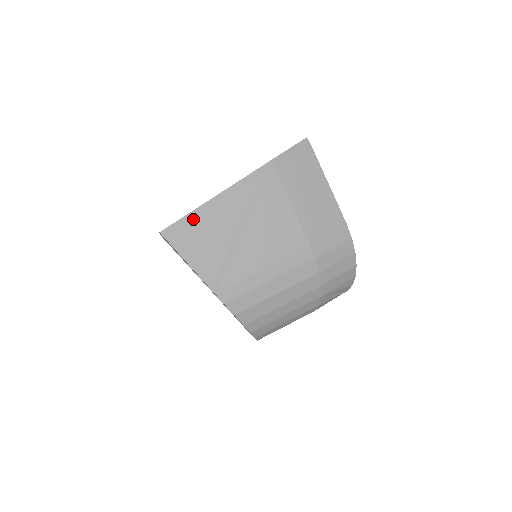
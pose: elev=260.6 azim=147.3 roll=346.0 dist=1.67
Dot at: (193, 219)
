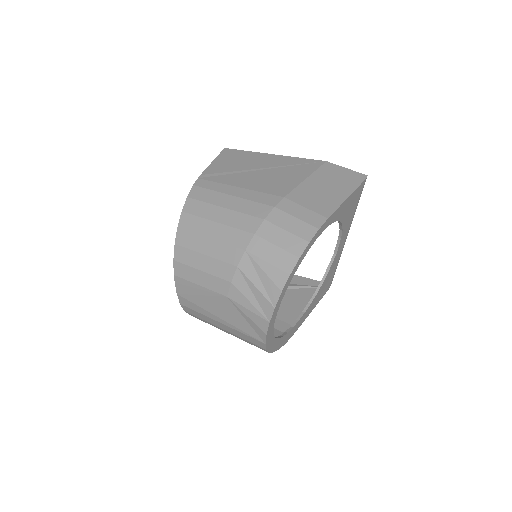
Dot at: (247, 153)
